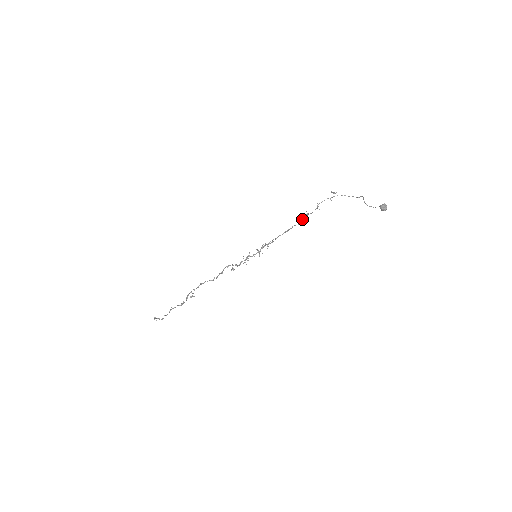
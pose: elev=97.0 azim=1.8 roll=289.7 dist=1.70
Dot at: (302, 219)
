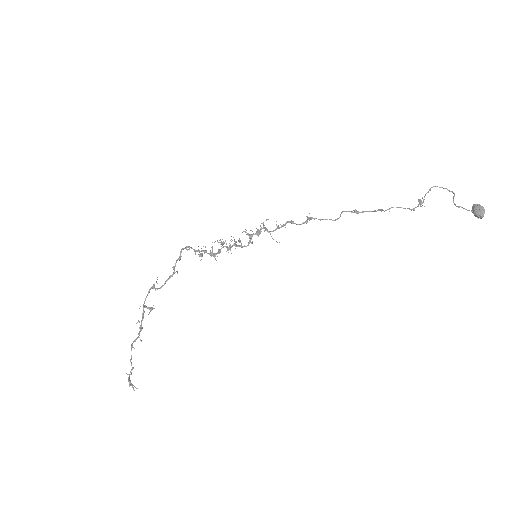
Dot at: occluded
